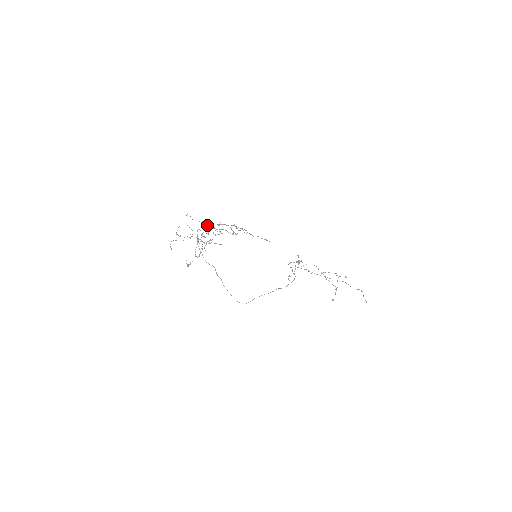
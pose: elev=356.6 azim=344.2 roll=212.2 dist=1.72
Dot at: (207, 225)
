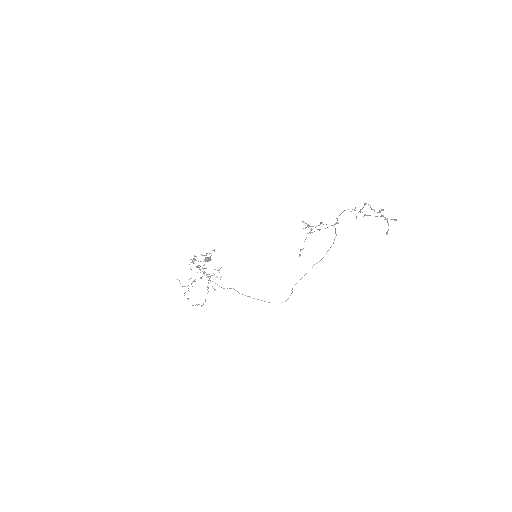
Dot at: occluded
